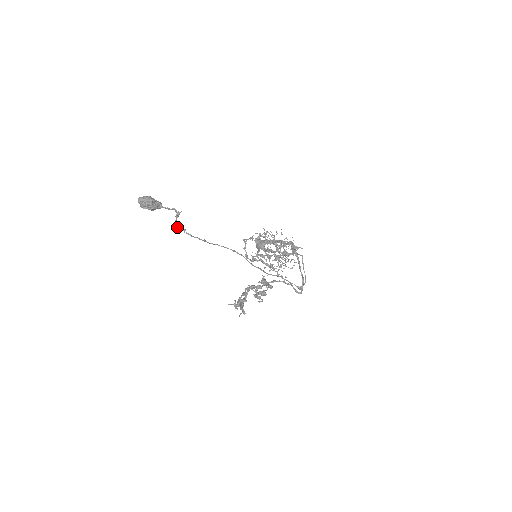
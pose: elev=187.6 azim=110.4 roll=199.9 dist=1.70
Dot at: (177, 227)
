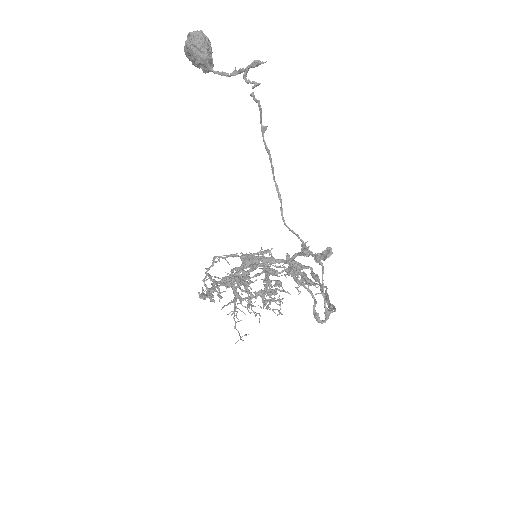
Dot at: (246, 74)
